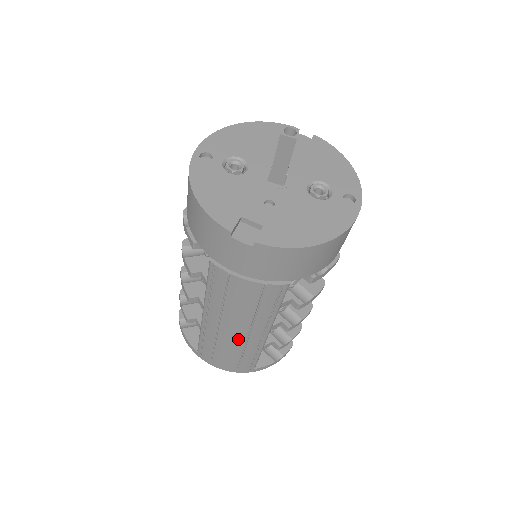
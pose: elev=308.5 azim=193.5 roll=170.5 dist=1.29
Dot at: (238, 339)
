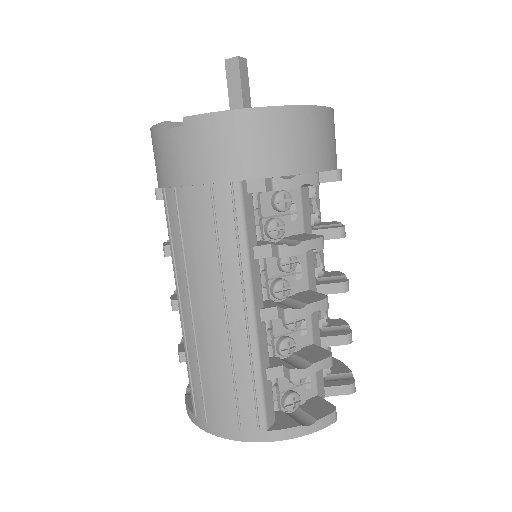
Dot at: (218, 334)
